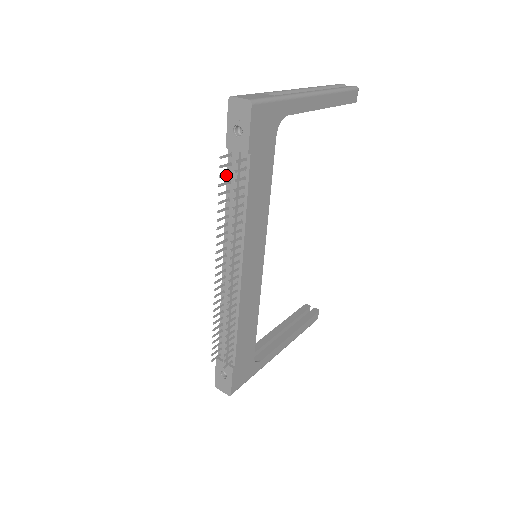
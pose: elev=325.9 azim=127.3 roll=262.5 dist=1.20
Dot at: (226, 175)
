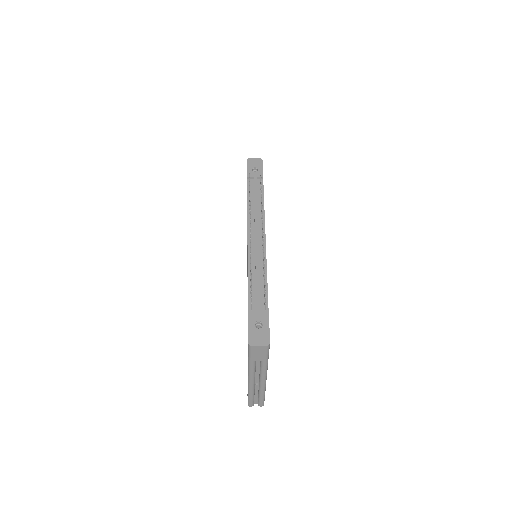
Dot at: occluded
